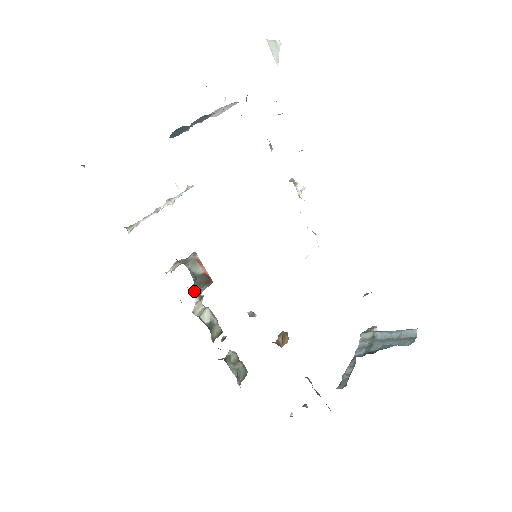
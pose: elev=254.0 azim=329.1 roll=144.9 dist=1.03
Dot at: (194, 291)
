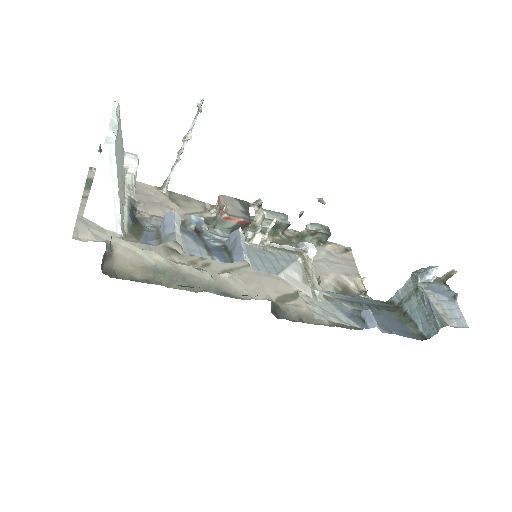
Dot at: (249, 206)
